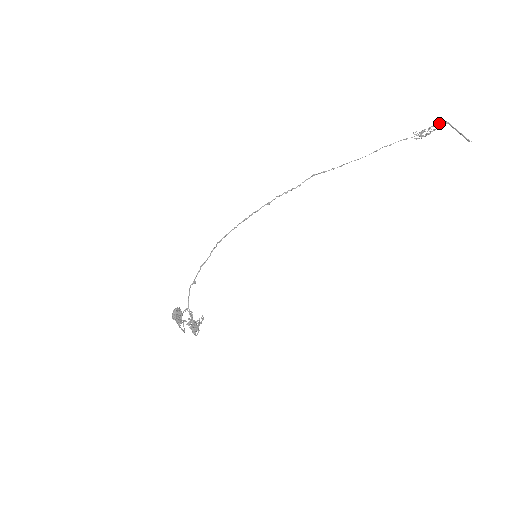
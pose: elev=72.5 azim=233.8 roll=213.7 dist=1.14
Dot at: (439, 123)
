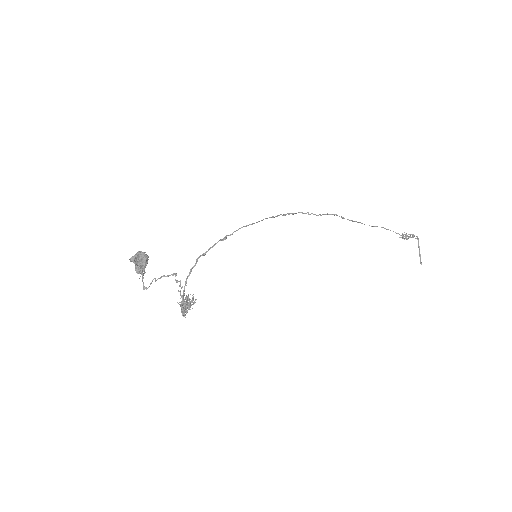
Dot at: (414, 235)
